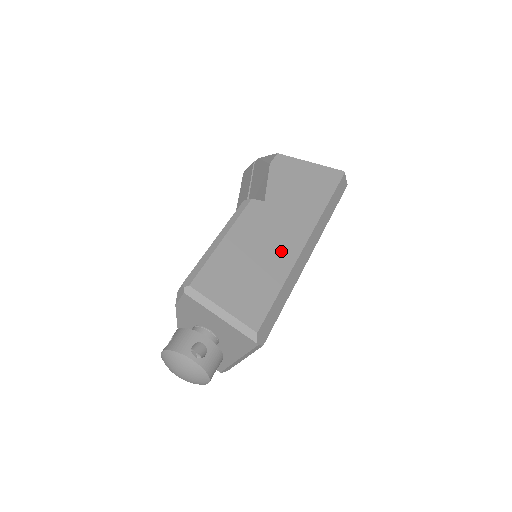
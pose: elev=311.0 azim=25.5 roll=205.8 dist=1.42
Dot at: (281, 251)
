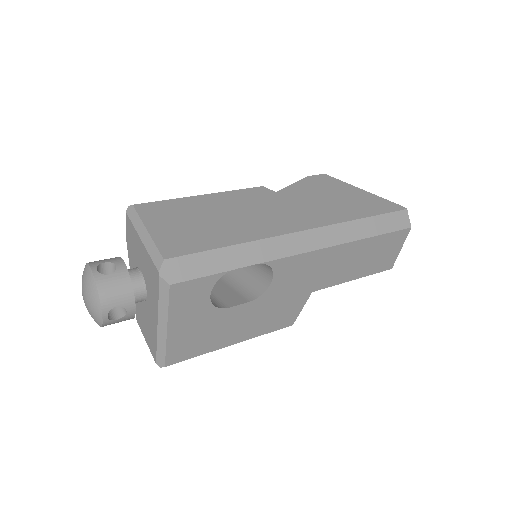
Dot at: (260, 224)
